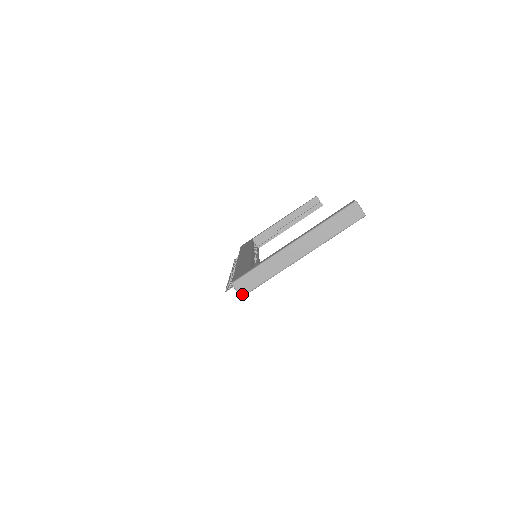
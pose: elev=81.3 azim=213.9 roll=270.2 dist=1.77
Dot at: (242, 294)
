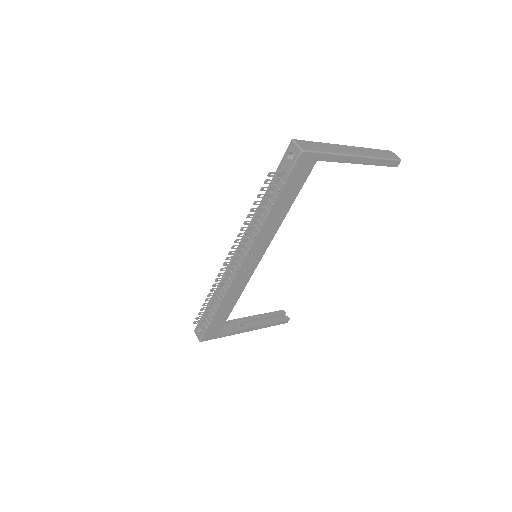
Dot at: (303, 148)
